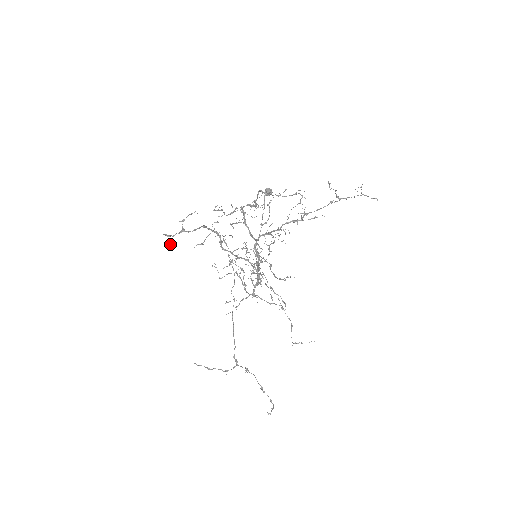
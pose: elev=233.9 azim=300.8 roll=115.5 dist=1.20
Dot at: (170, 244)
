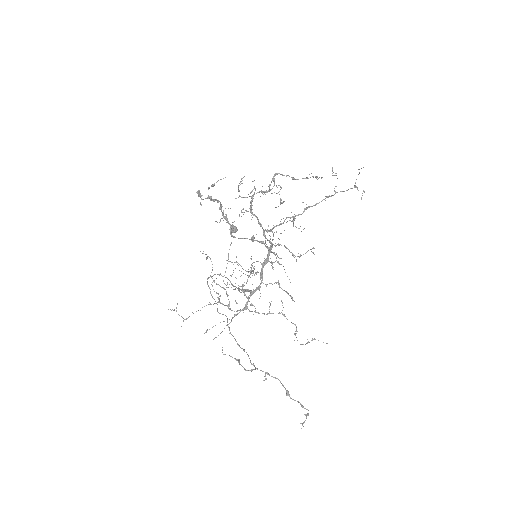
Dot at: (201, 204)
